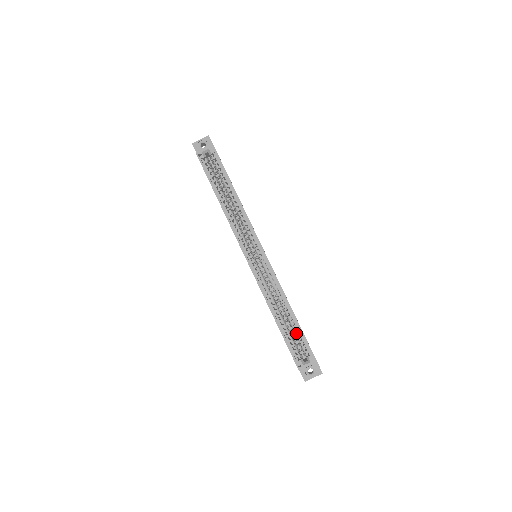
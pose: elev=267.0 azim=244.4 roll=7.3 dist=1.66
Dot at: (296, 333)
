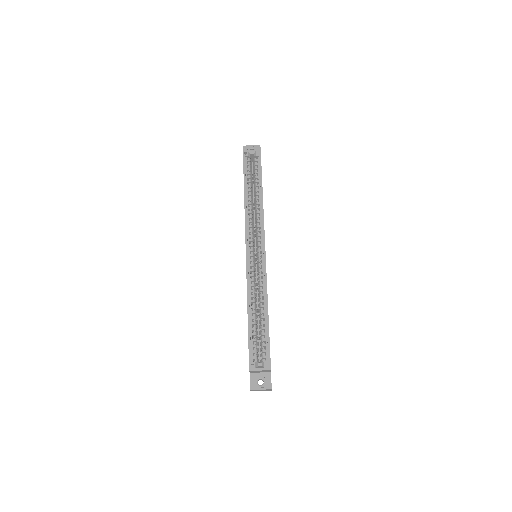
Dot at: (262, 335)
